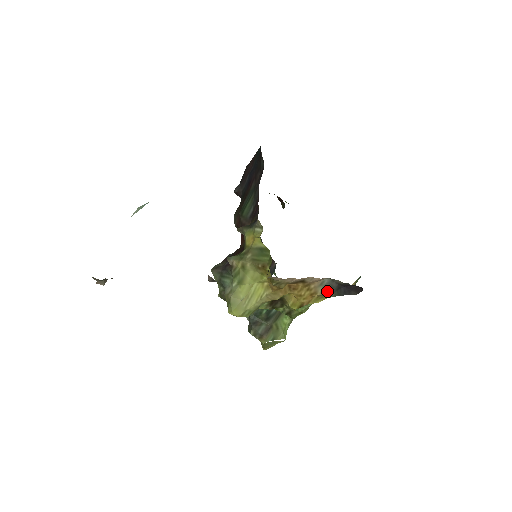
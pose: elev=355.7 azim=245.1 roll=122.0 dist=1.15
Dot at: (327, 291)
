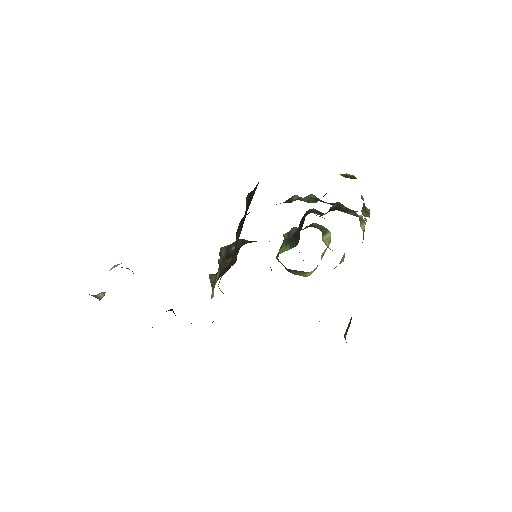
Dot at: occluded
